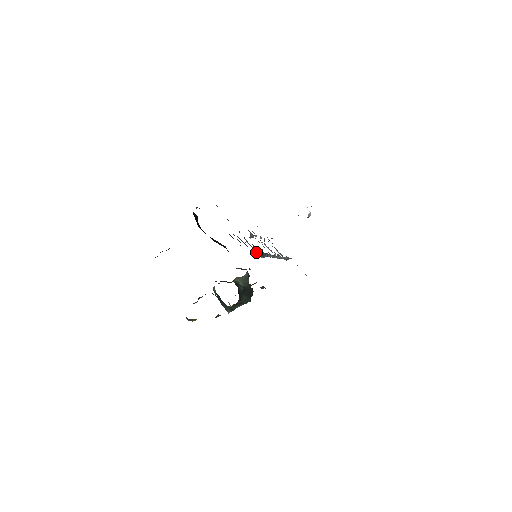
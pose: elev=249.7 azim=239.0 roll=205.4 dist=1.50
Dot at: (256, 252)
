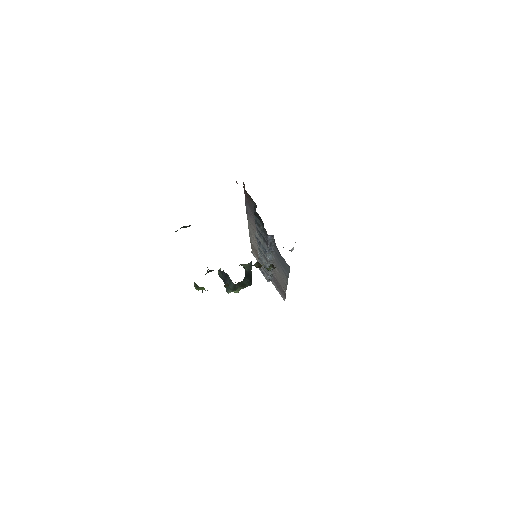
Dot at: (270, 237)
